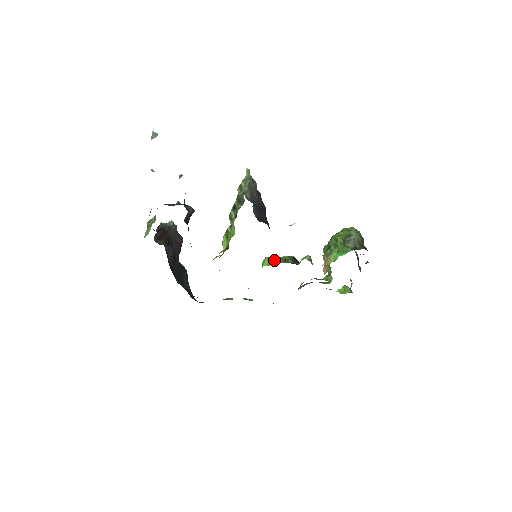
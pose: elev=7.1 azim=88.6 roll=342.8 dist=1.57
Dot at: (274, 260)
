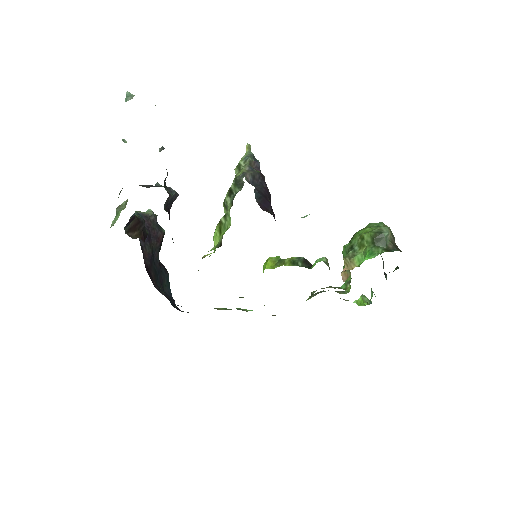
Dot at: (279, 262)
